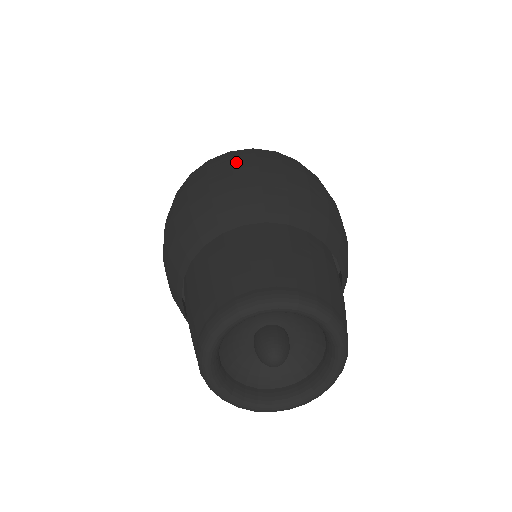
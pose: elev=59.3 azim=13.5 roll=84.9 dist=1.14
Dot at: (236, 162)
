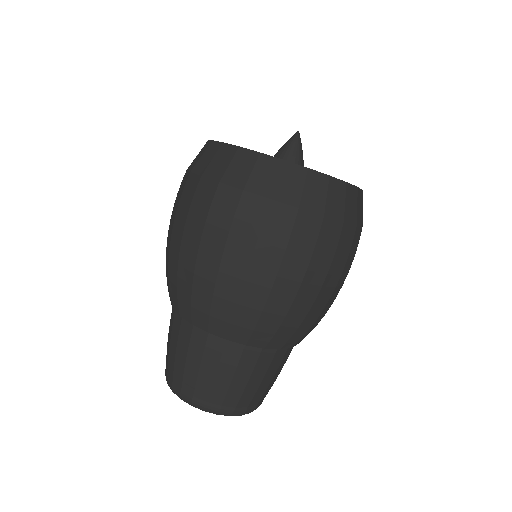
Dot at: (188, 226)
